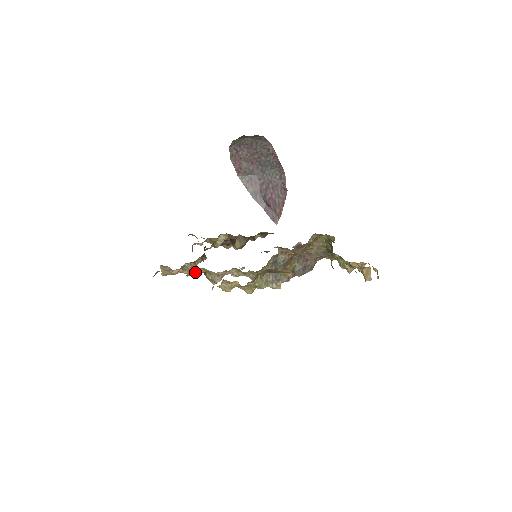
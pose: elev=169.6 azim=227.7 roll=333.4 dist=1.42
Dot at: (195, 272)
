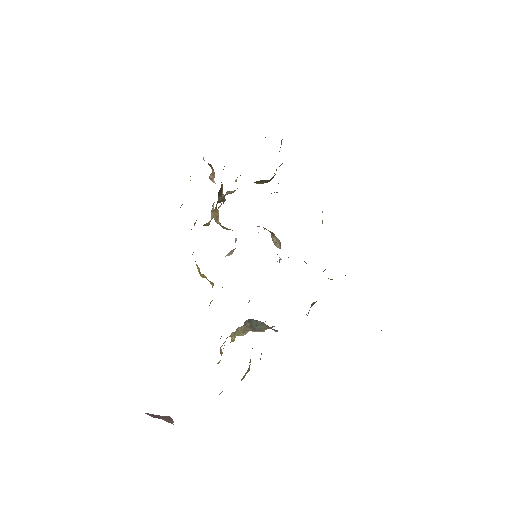
Dot at: occluded
